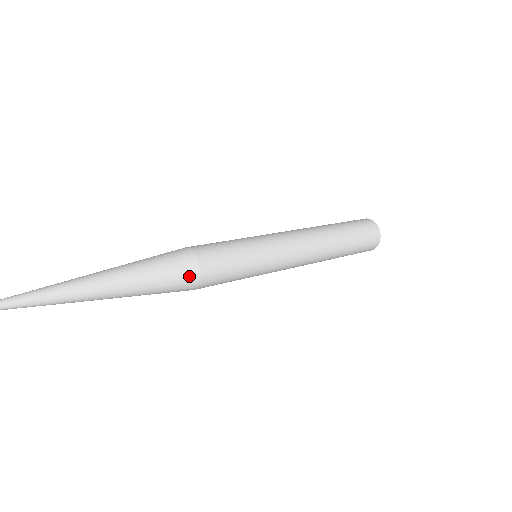
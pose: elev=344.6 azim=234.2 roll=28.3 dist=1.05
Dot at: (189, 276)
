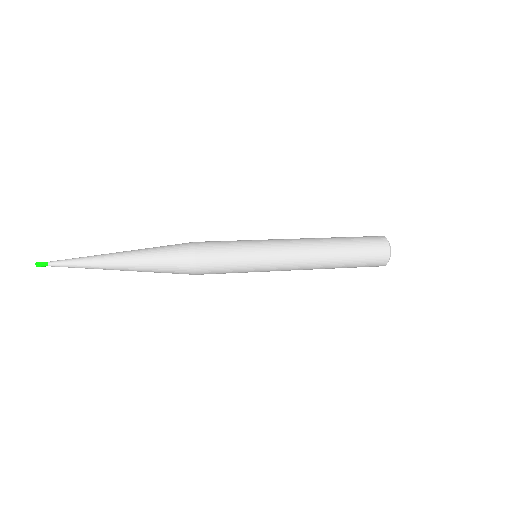
Dot at: (187, 262)
